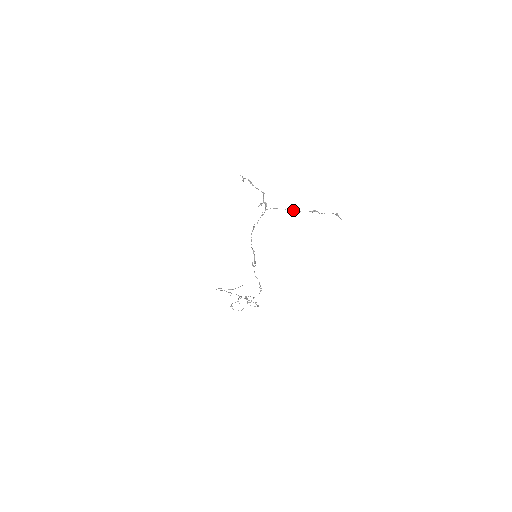
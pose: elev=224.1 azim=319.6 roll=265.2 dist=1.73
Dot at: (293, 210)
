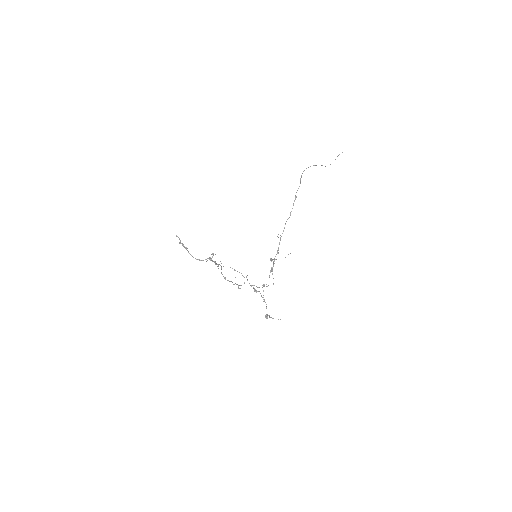
Dot at: occluded
